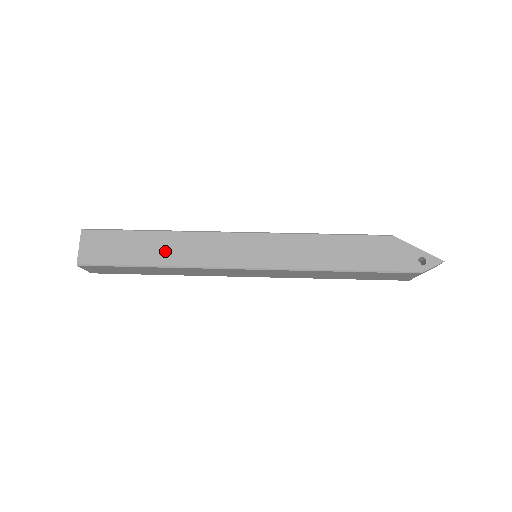
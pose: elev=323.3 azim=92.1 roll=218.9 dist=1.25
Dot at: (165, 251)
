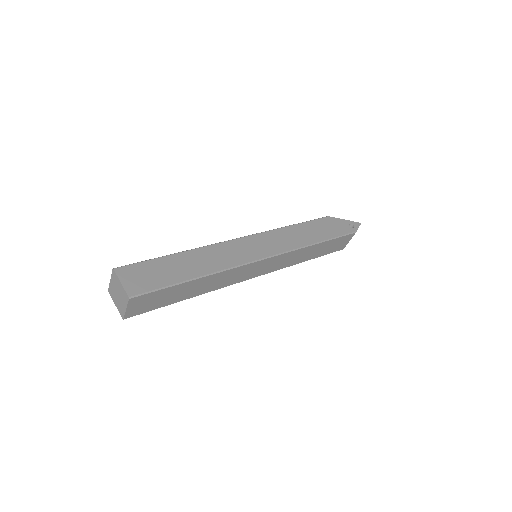
Dot at: (199, 264)
